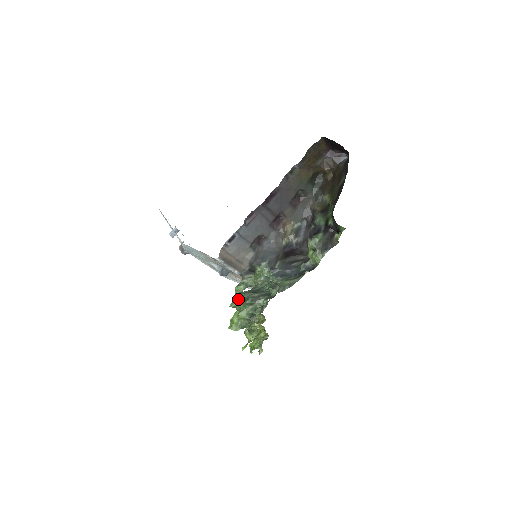
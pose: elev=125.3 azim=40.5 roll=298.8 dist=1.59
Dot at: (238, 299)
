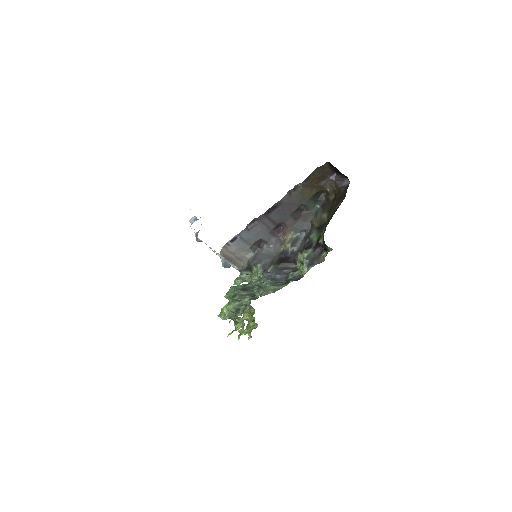
Dot at: (229, 294)
